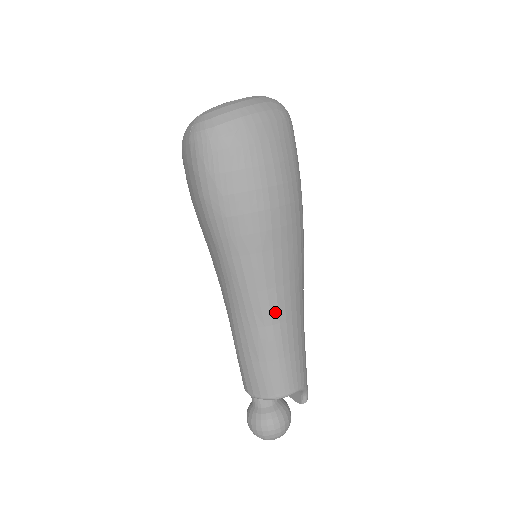
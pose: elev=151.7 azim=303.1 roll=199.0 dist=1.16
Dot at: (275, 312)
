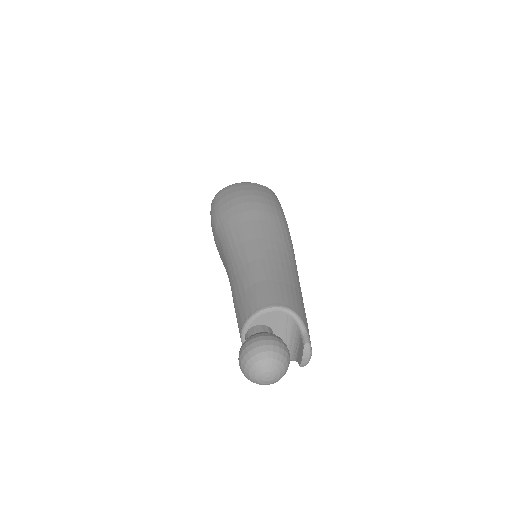
Dot at: (256, 253)
